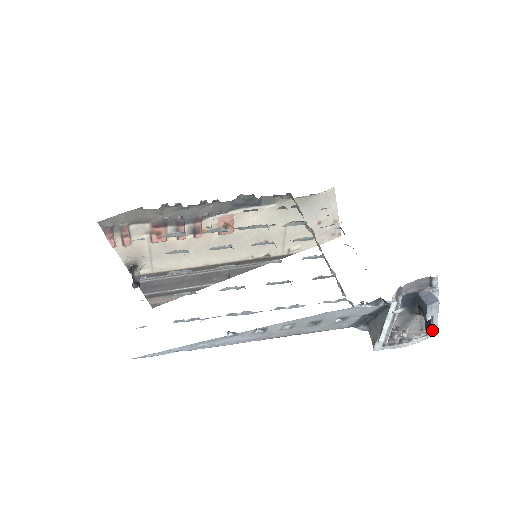
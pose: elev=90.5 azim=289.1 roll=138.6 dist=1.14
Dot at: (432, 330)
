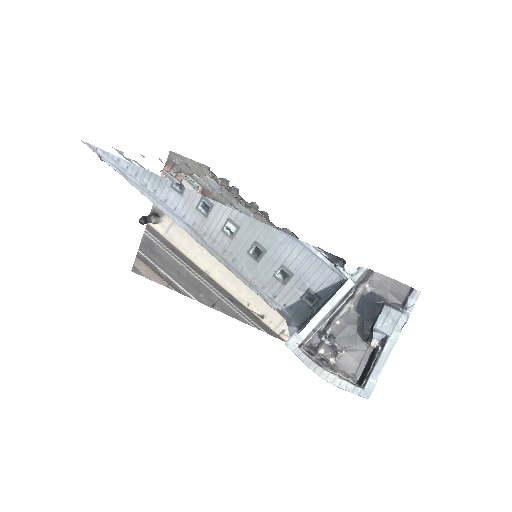
Dot at: (366, 382)
